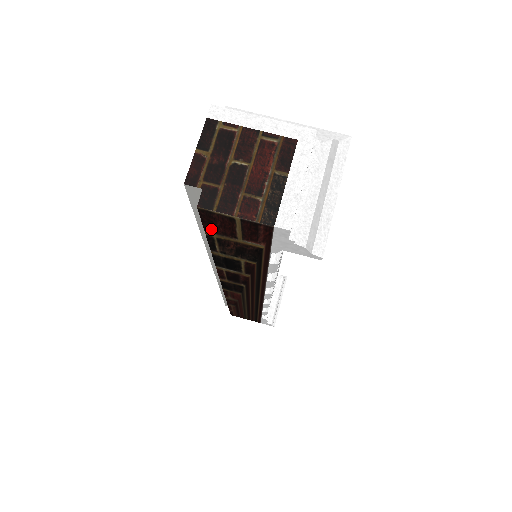
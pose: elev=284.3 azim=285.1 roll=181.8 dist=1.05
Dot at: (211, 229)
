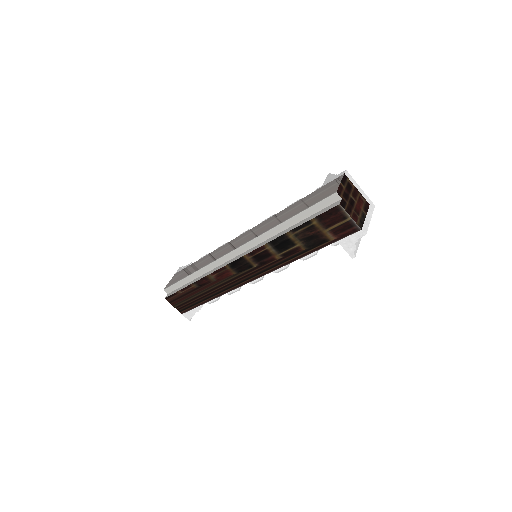
Dot at: (321, 218)
